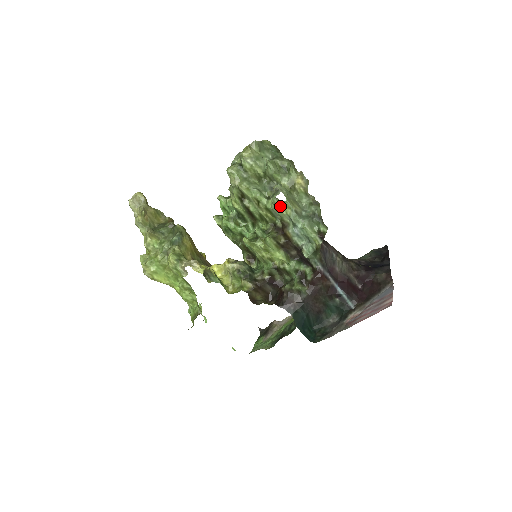
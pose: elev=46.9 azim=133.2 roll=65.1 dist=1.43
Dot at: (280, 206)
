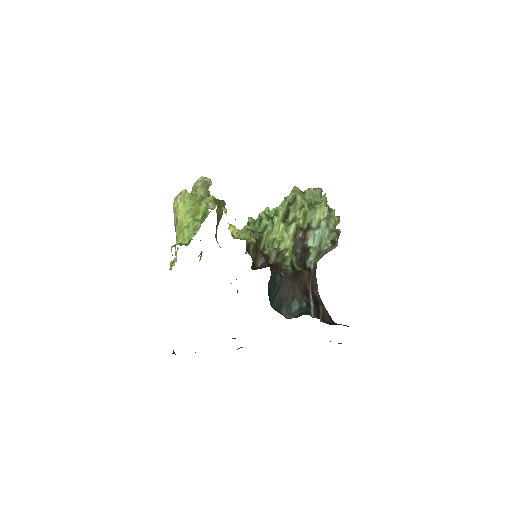
Dot at: (319, 211)
